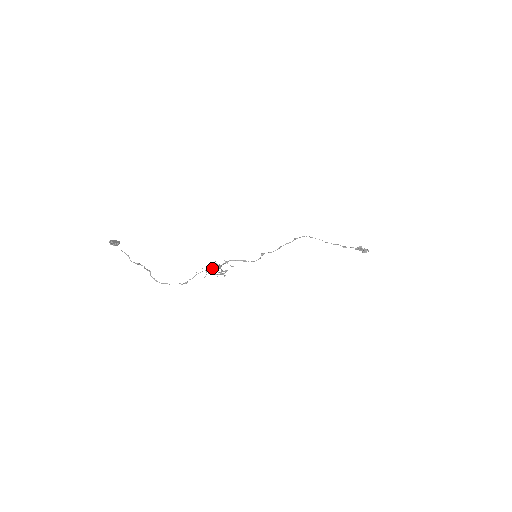
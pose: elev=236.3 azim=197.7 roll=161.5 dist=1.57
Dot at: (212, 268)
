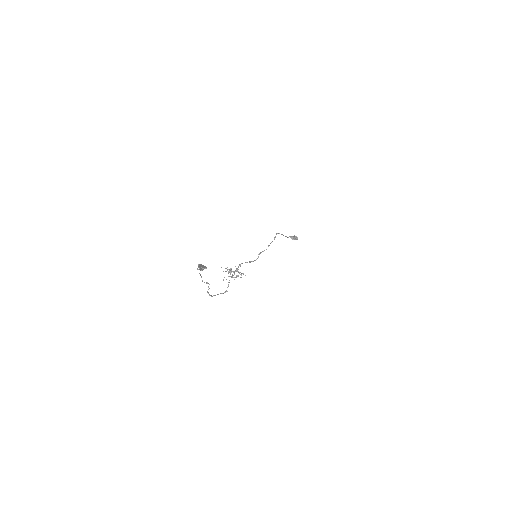
Dot at: occluded
